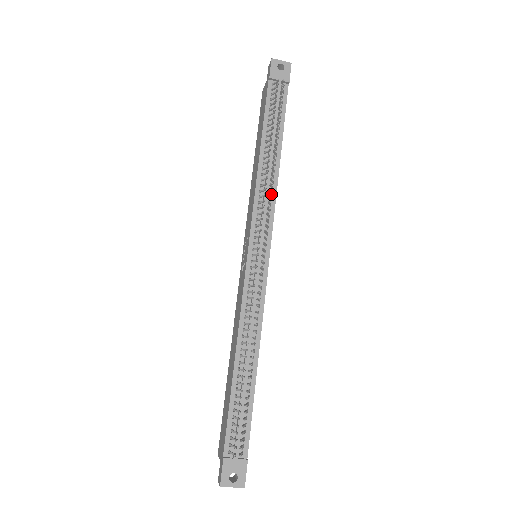
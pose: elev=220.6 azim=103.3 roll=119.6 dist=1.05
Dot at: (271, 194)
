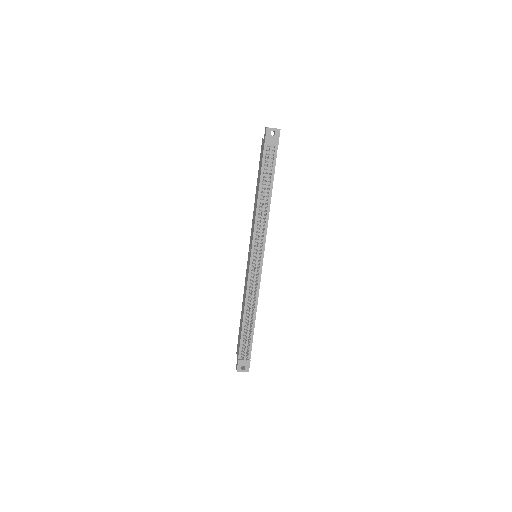
Dot at: (265, 222)
